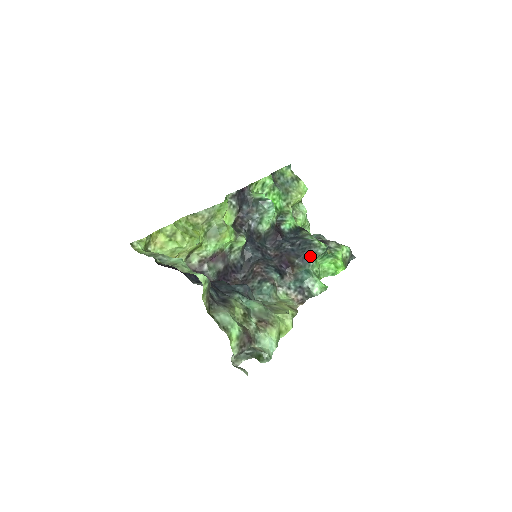
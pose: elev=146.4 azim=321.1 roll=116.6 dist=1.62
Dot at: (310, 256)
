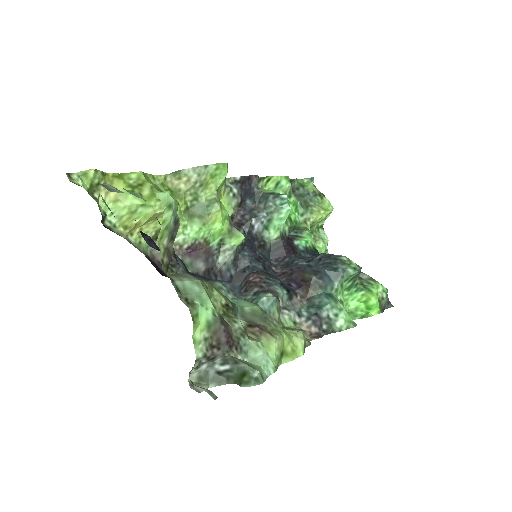
Dot at: (335, 274)
